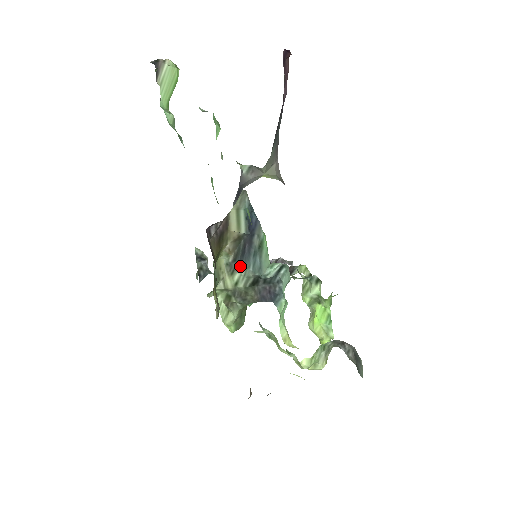
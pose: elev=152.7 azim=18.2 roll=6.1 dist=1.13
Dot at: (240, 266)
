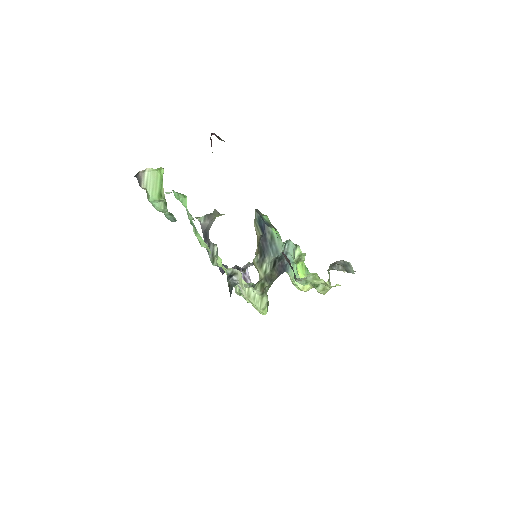
Dot at: (265, 258)
